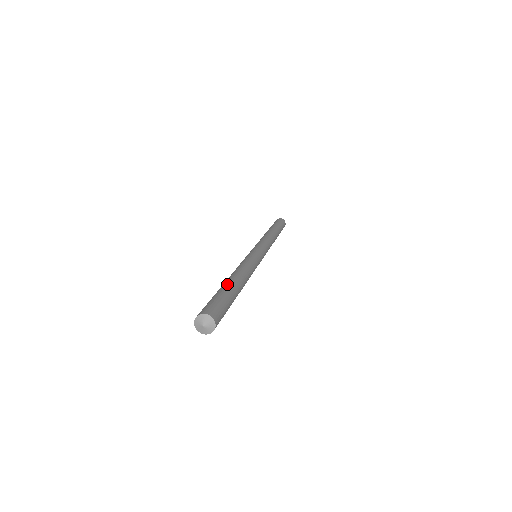
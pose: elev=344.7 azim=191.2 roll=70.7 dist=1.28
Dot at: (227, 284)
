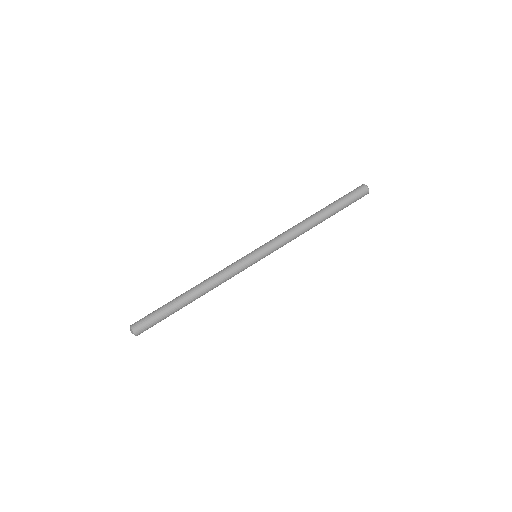
Dot at: (178, 305)
